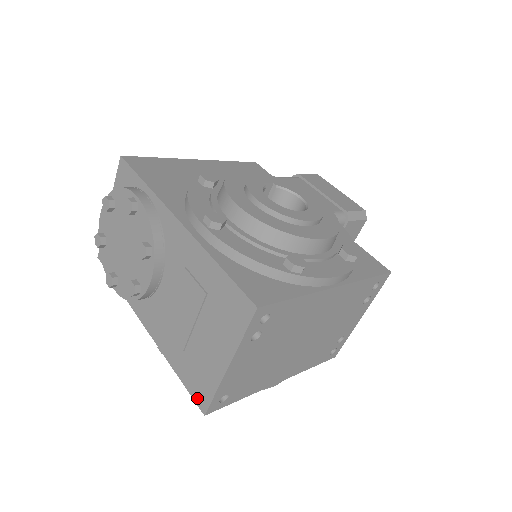
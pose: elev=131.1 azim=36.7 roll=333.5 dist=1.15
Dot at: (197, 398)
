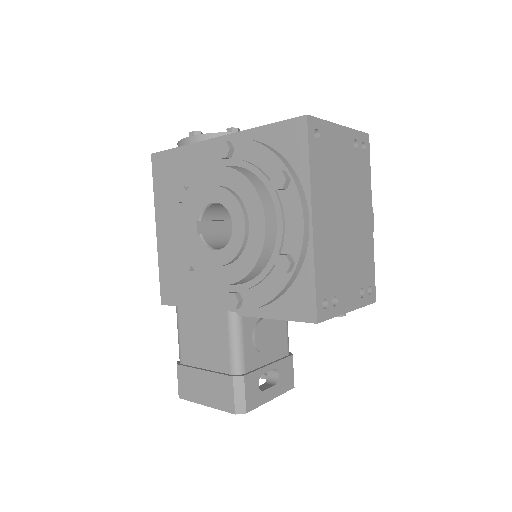
Dot at: (297, 119)
